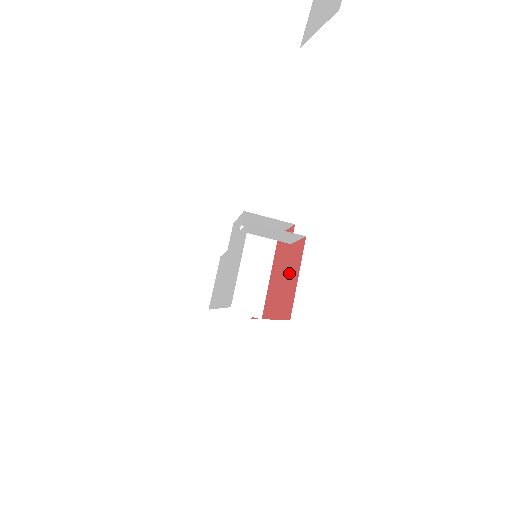
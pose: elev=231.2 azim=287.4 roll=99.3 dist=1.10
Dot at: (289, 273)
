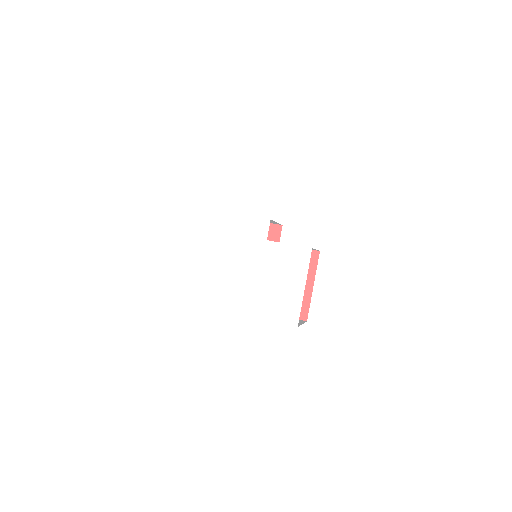
Dot at: occluded
